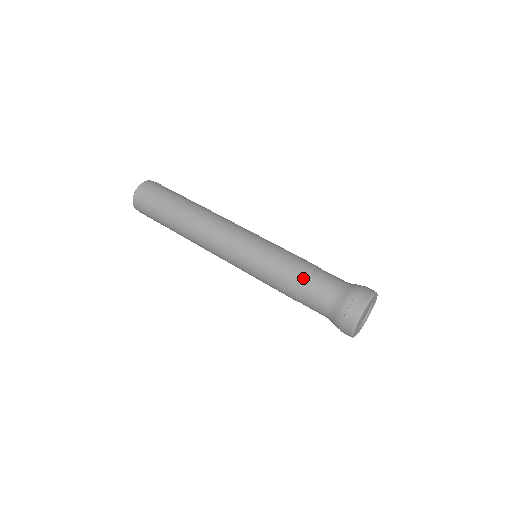
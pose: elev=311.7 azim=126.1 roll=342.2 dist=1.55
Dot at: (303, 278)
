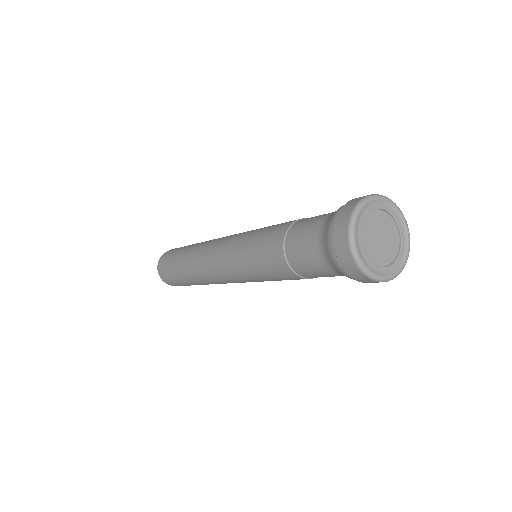
Dot at: (292, 222)
